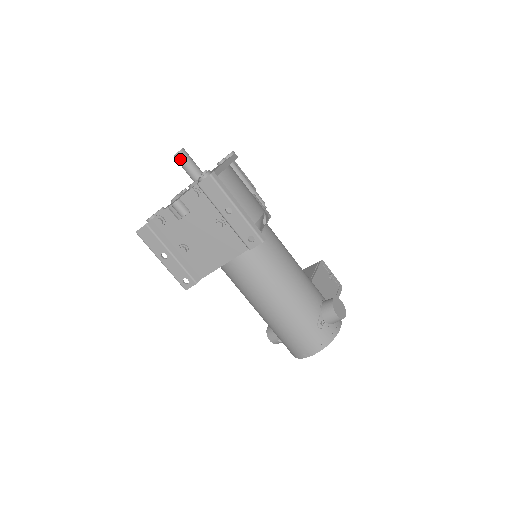
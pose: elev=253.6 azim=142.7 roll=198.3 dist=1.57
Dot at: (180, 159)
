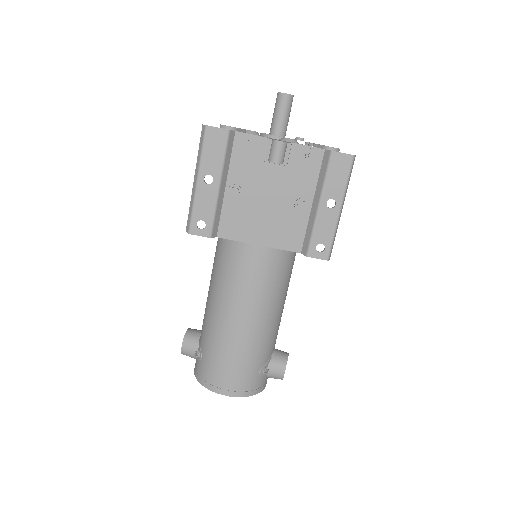
Dot at: (284, 102)
